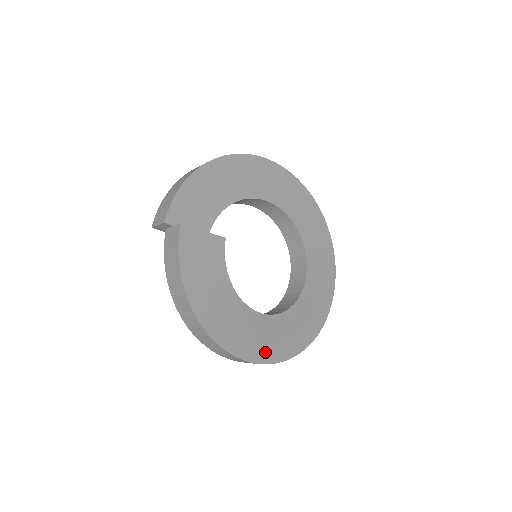
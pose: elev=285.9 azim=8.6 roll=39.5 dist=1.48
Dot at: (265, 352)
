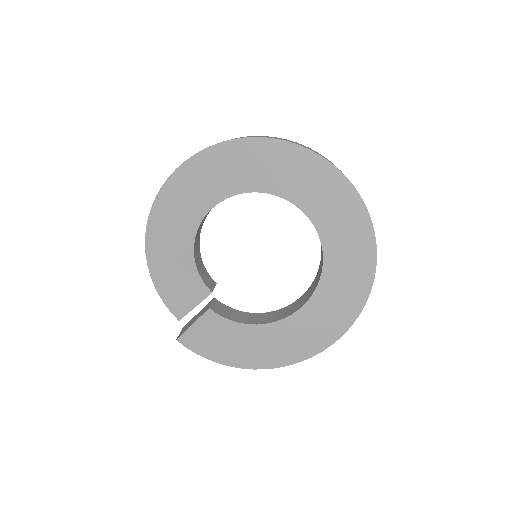
Dot at: (334, 327)
